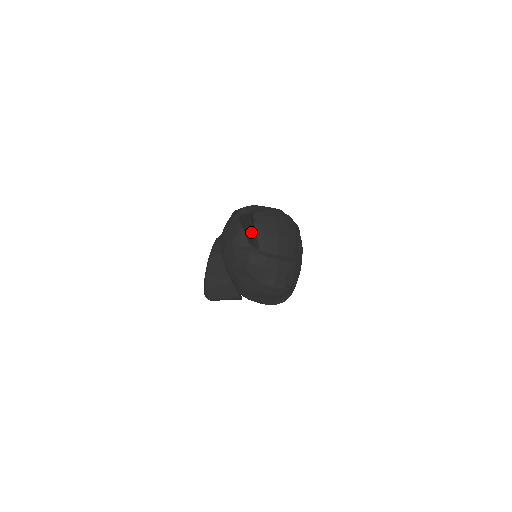
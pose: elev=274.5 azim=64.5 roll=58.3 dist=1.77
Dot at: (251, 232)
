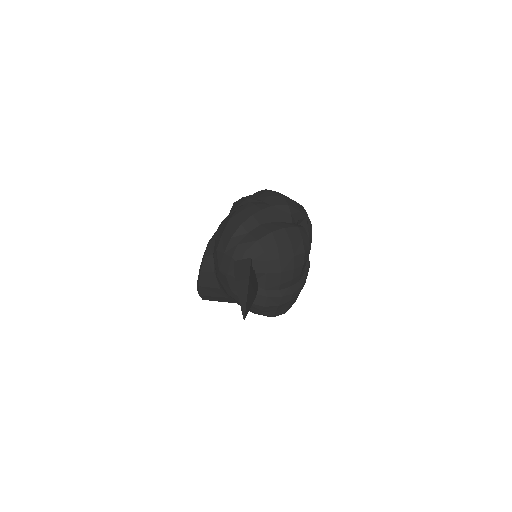
Dot at: occluded
